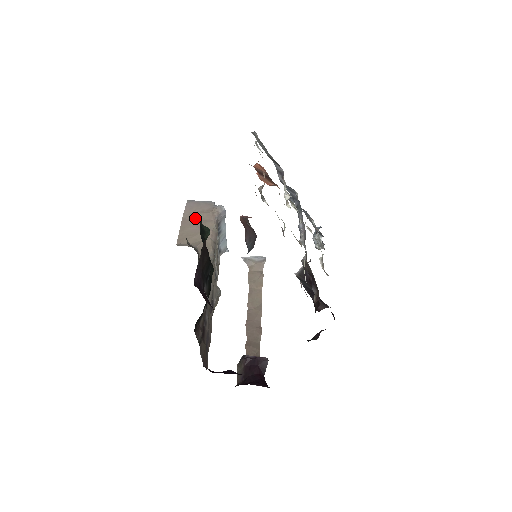
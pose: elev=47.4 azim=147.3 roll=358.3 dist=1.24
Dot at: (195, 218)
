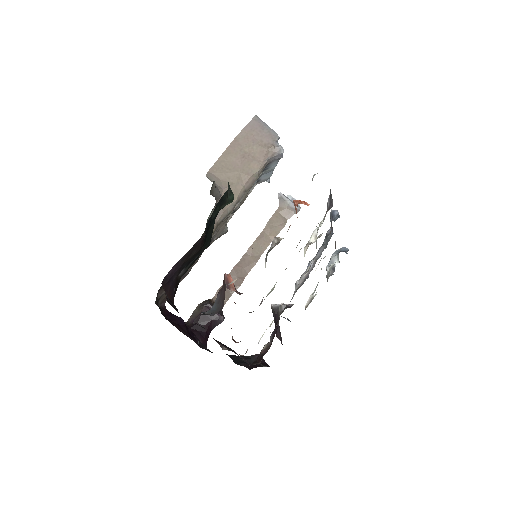
Dot at: (247, 147)
